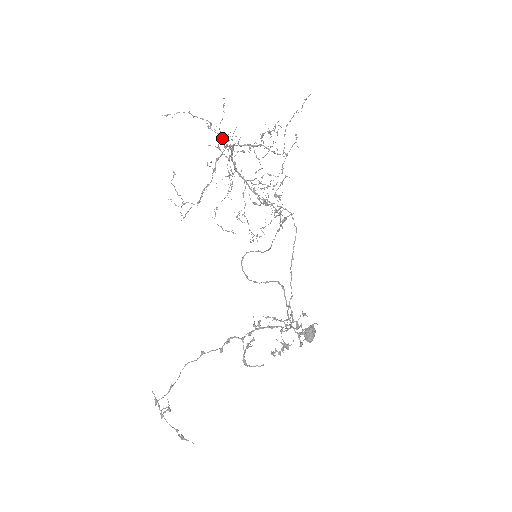
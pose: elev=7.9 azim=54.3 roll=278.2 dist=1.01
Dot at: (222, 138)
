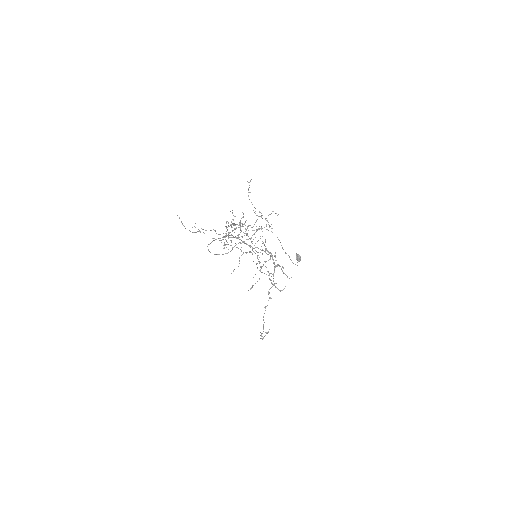
Dot at: occluded
